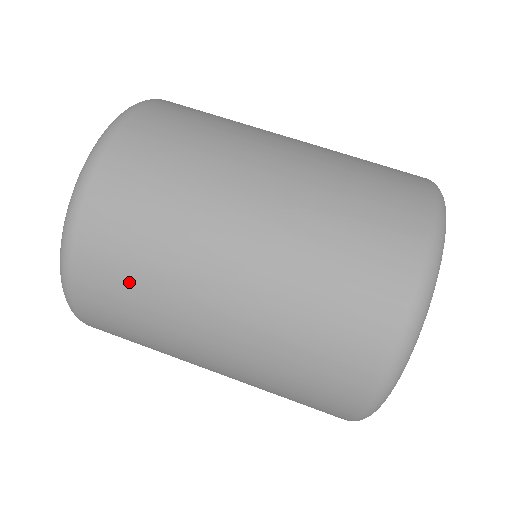
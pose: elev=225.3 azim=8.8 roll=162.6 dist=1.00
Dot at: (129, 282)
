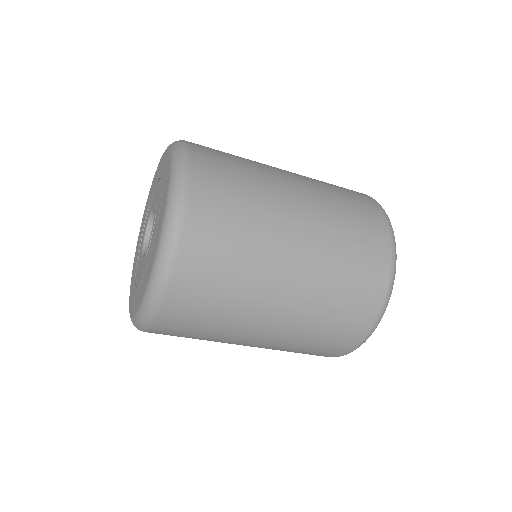
Dot at: (196, 333)
